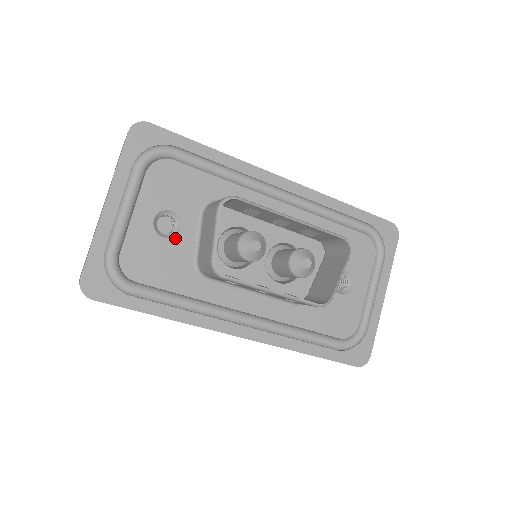
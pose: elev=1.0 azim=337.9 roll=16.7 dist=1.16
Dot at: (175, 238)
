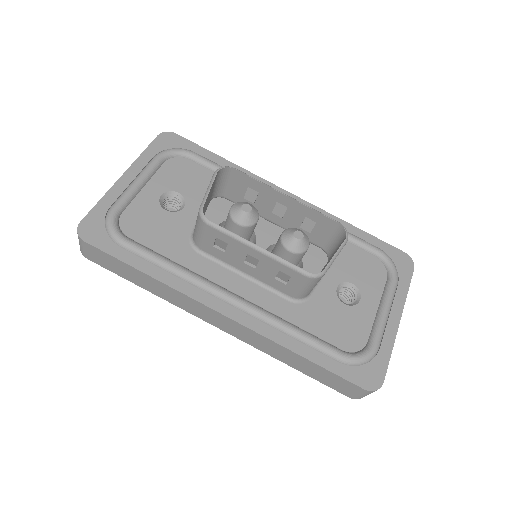
Dot at: (176, 213)
